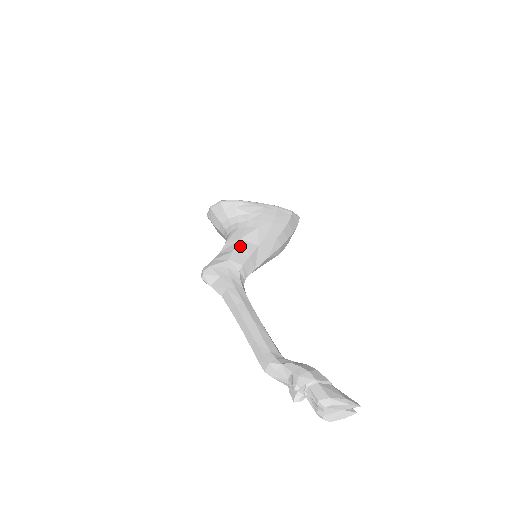
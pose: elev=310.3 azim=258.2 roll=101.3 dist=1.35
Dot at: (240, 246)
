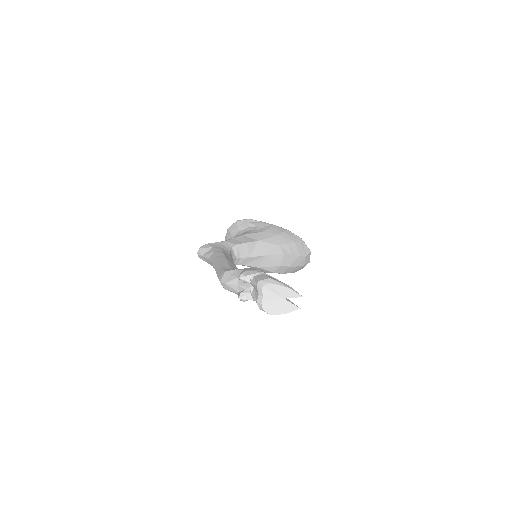
Dot at: (240, 237)
